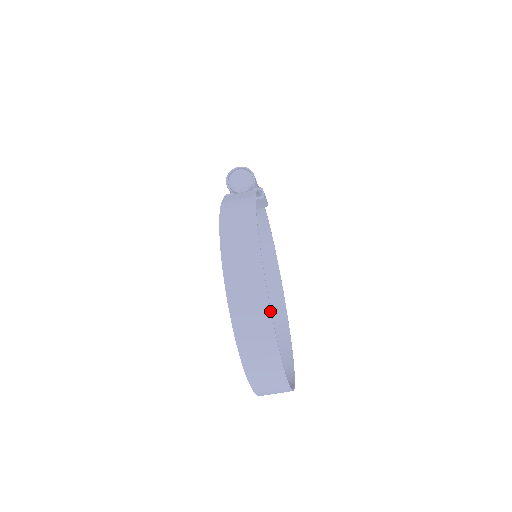
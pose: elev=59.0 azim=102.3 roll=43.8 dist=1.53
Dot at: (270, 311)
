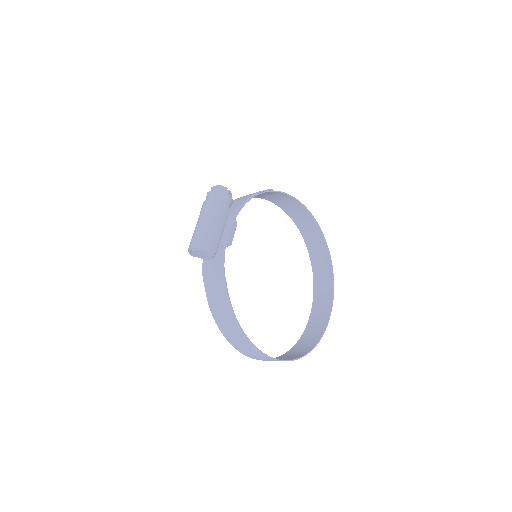
Dot at: occluded
